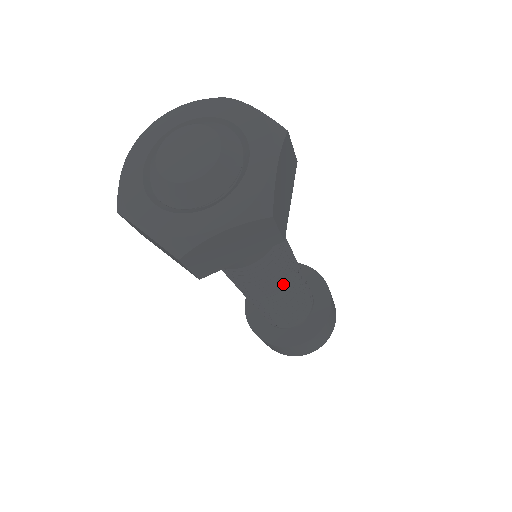
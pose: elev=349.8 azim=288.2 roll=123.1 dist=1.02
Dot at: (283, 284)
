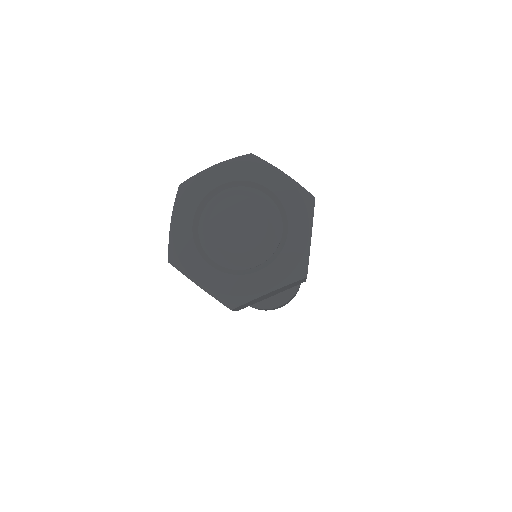
Dot at: occluded
